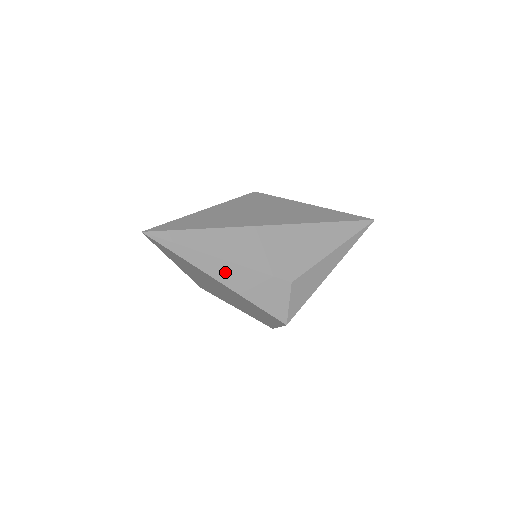
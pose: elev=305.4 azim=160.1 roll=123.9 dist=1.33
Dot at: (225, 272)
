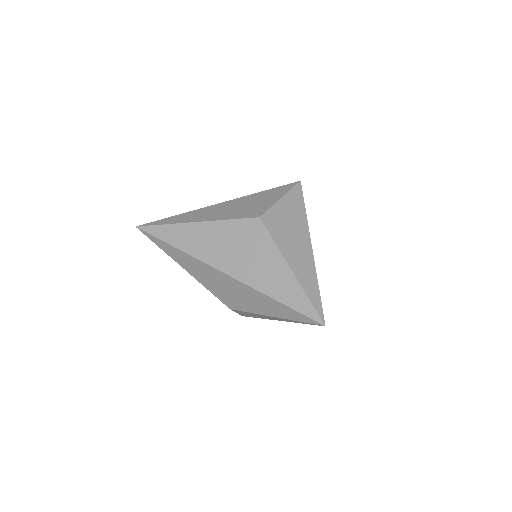
Dot at: occluded
